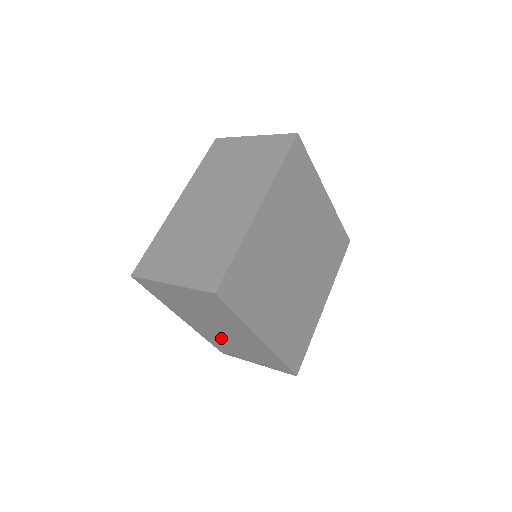
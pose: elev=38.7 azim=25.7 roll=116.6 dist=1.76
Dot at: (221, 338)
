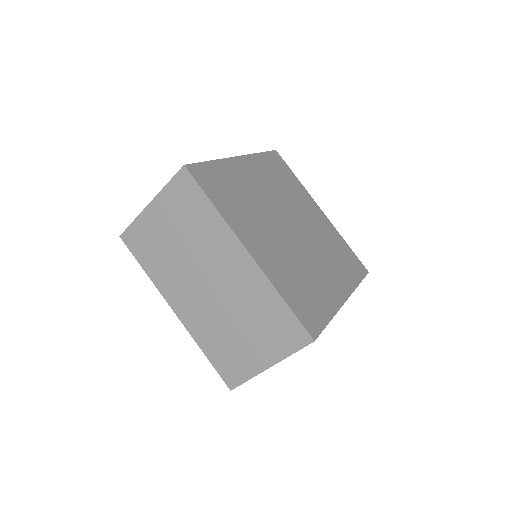
Dot at: (216, 318)
